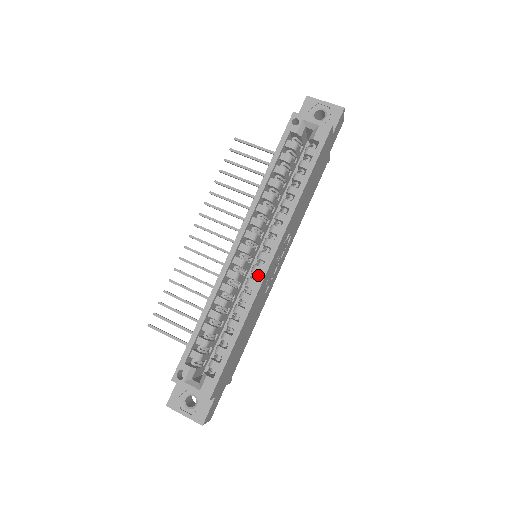
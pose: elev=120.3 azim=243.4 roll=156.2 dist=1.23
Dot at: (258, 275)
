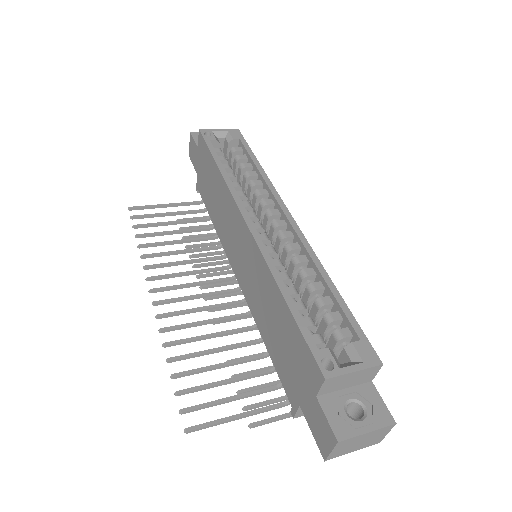
Dot at: occluded
